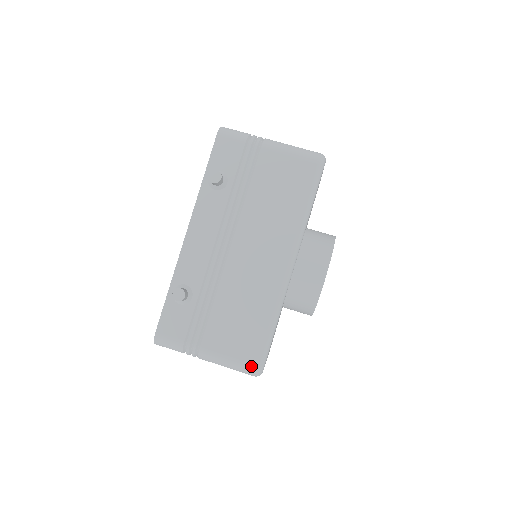
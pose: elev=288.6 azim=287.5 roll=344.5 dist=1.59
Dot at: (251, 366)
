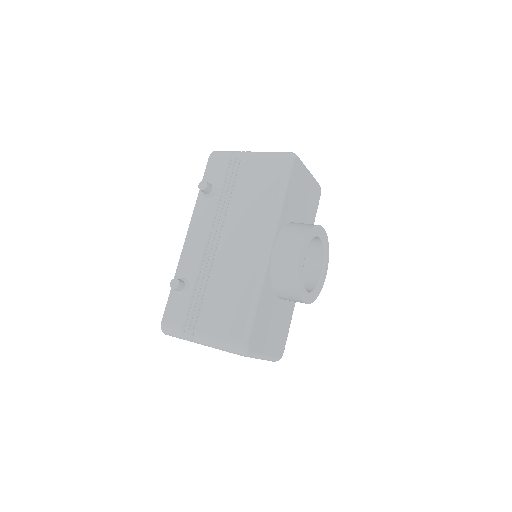
Dot at: (235, 343)
